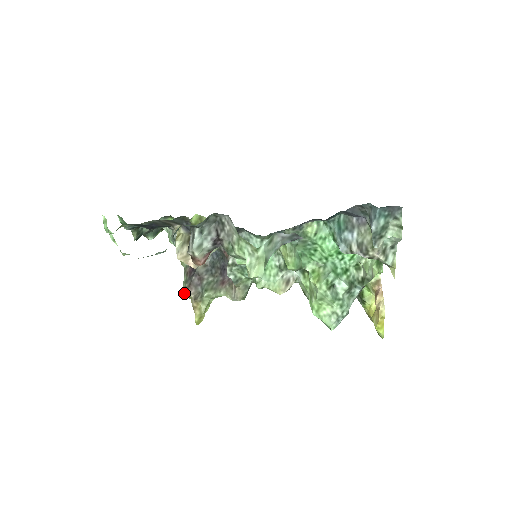
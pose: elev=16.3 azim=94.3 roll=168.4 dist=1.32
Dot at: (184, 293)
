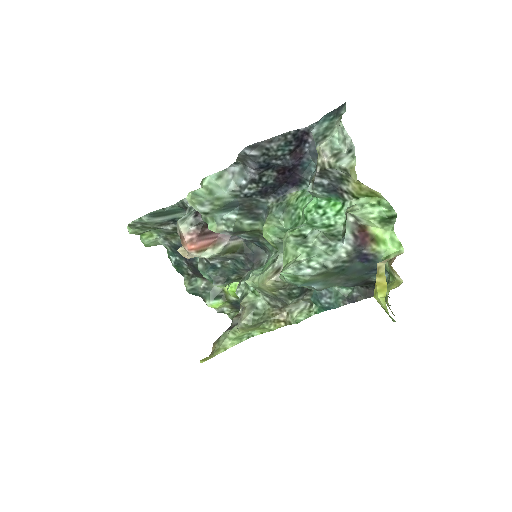
Dot at: occluded
